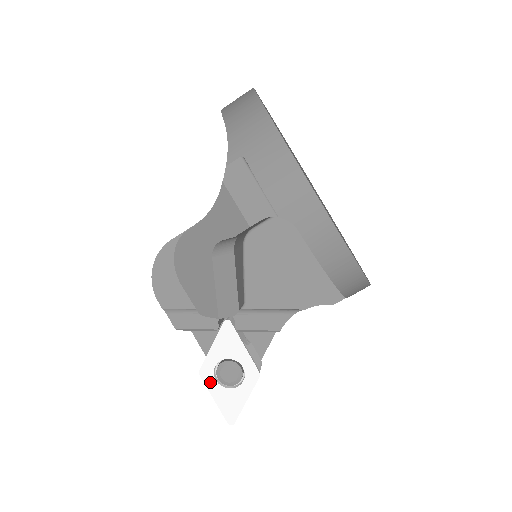
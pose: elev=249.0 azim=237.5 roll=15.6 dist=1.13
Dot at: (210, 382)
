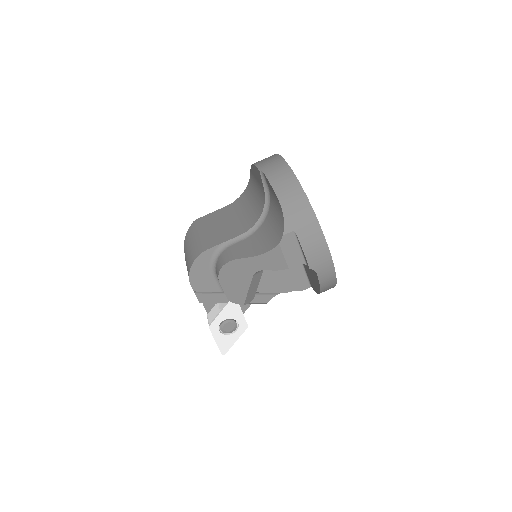
Dot at: (215, 332)
